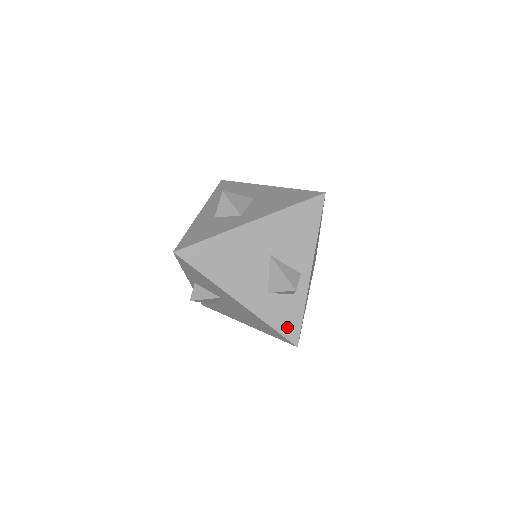
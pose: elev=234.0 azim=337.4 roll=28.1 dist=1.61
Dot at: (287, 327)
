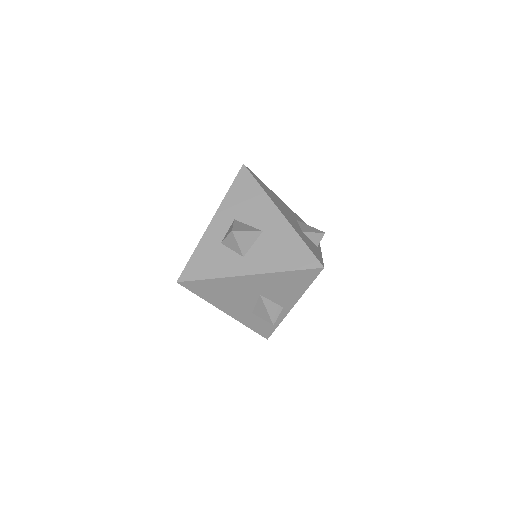
Dot at: (262, 330)
